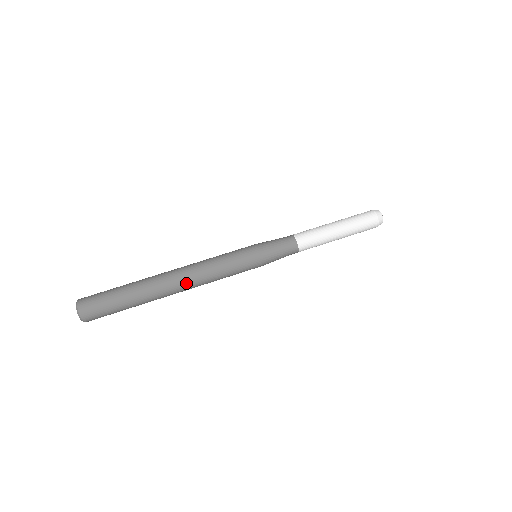
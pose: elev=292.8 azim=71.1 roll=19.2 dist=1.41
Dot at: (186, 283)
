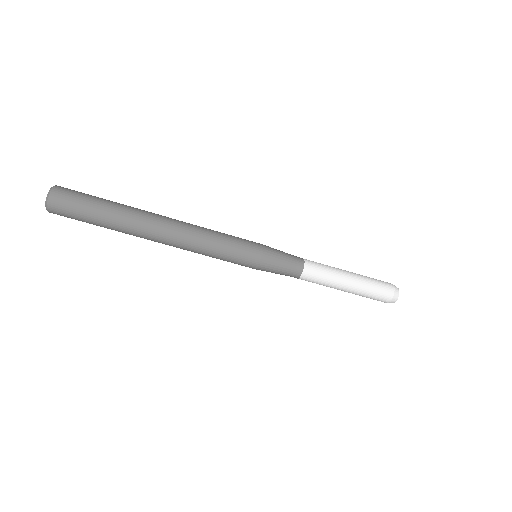
Dot at: occluded
